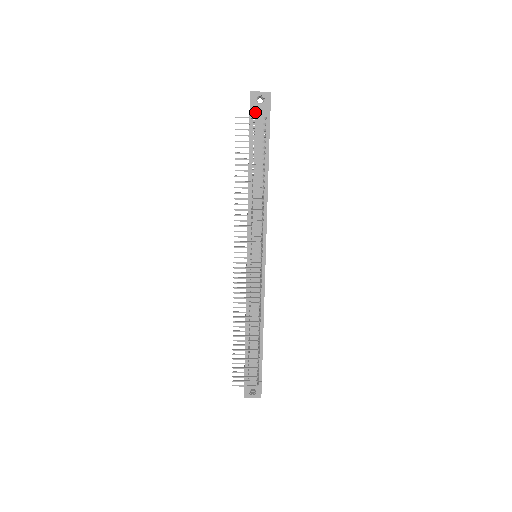
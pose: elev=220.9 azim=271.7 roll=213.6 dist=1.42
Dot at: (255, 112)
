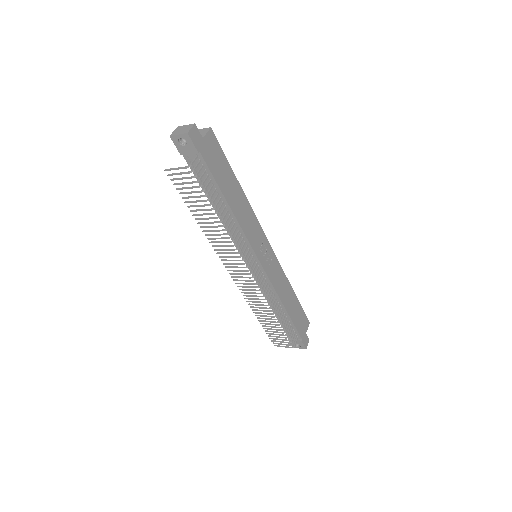
Dot at: (184, 153)
